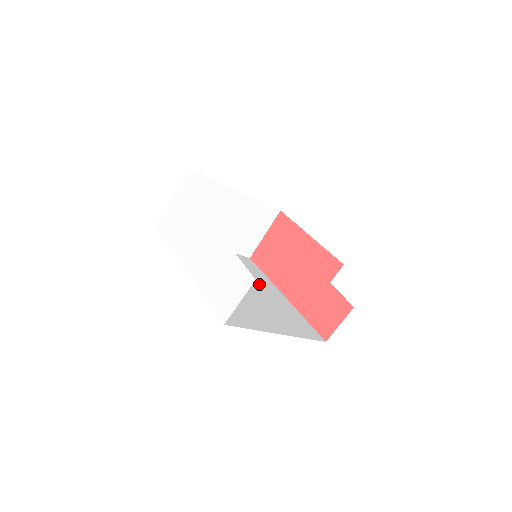
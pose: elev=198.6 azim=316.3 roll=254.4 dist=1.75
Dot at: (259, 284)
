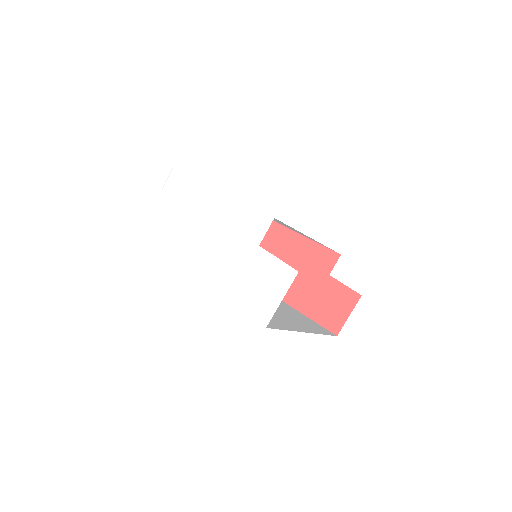
Dot at: occluded
